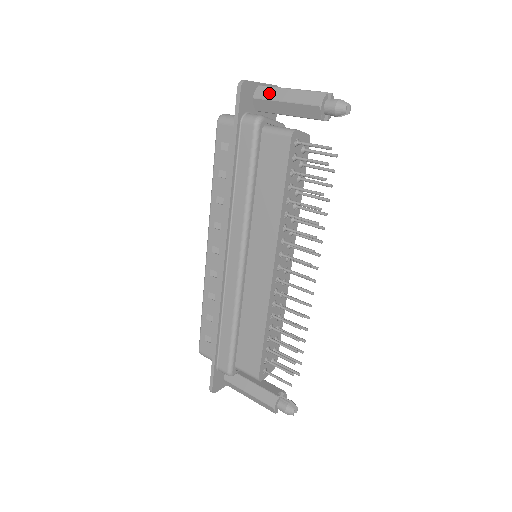
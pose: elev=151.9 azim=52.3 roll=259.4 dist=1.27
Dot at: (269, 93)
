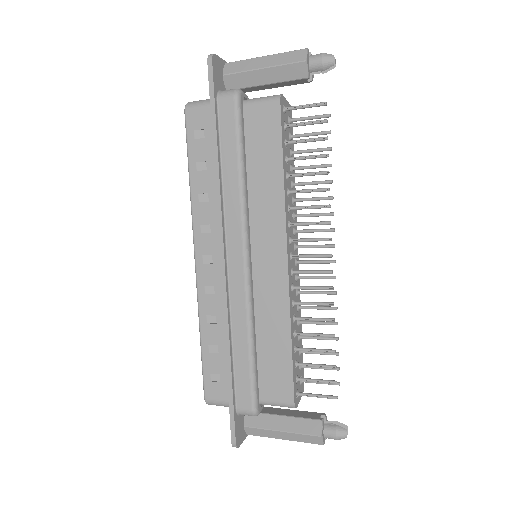
Dot at: (241, 66)
